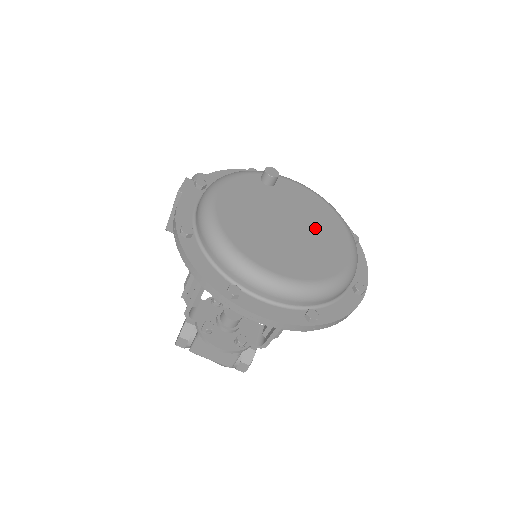
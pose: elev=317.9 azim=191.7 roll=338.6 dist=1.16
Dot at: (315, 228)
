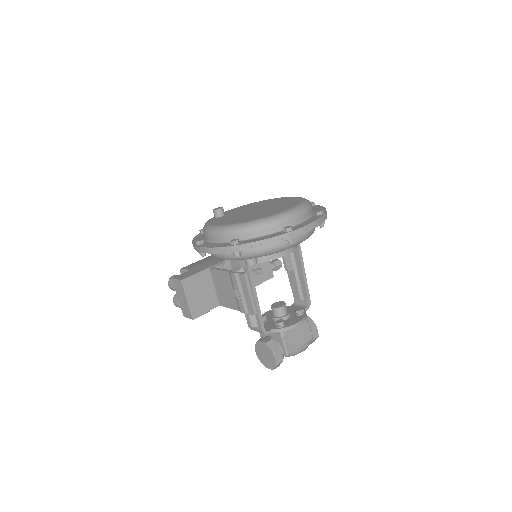
Dot at: (265, 204)
